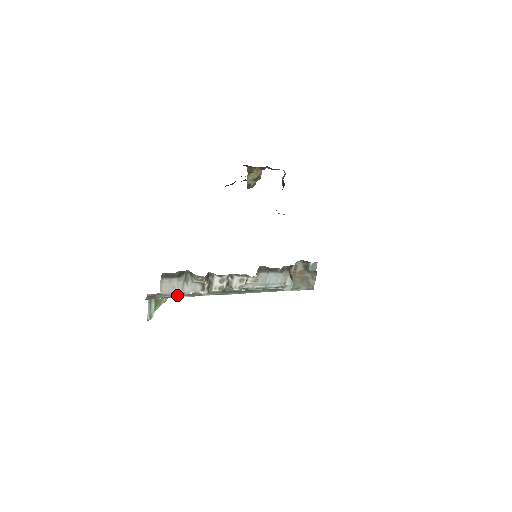
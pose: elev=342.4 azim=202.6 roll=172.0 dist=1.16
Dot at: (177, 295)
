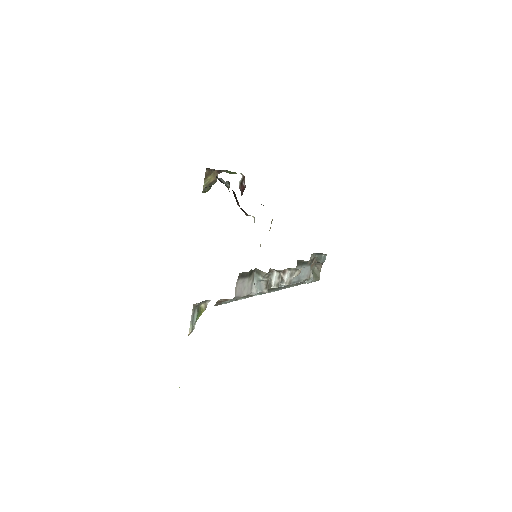
Dot at: occluded
